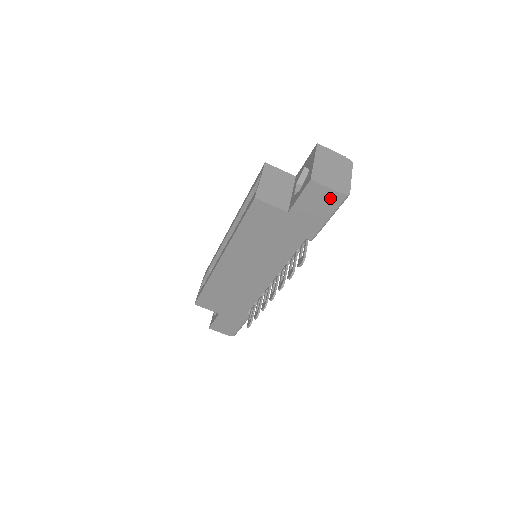
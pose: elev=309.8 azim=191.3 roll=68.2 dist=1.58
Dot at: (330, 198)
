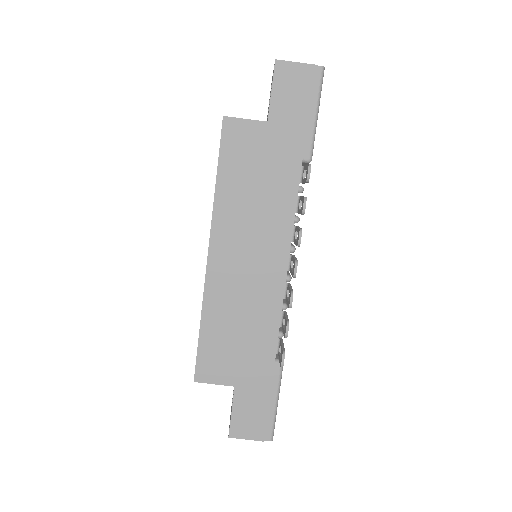
Dot at: (305, 77)
